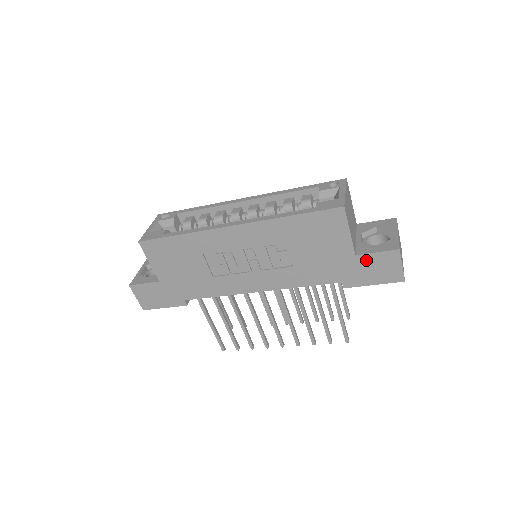
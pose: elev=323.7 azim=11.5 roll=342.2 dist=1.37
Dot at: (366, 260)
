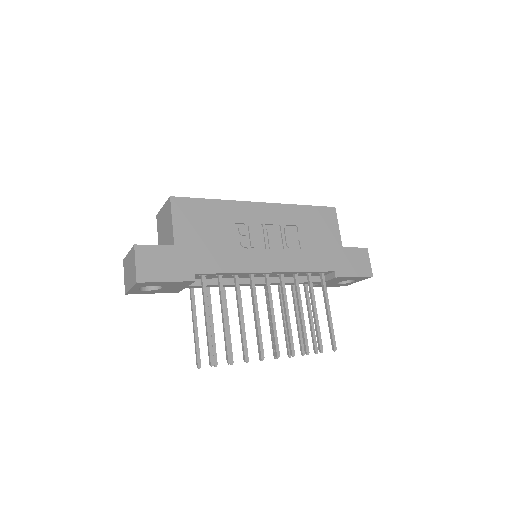
Dot at: (349, 253)
